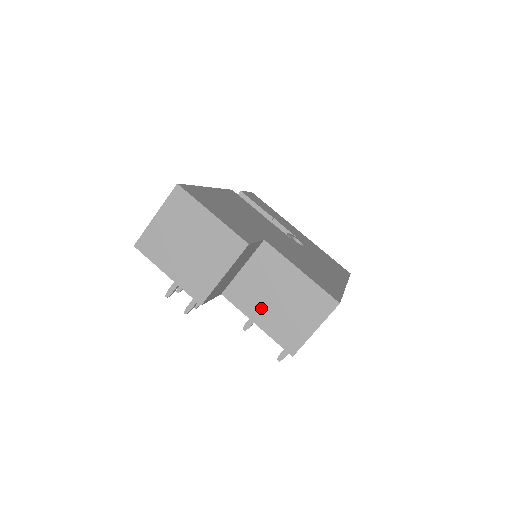
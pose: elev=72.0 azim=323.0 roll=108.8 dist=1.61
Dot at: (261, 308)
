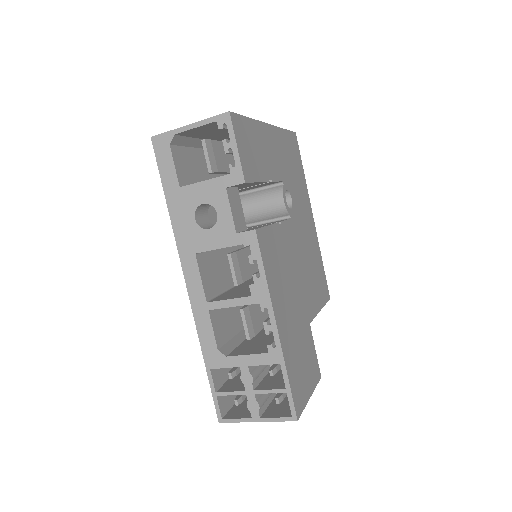
Dot at: occluded
